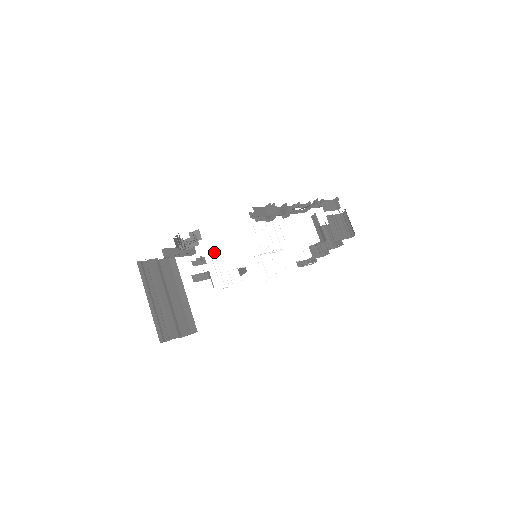
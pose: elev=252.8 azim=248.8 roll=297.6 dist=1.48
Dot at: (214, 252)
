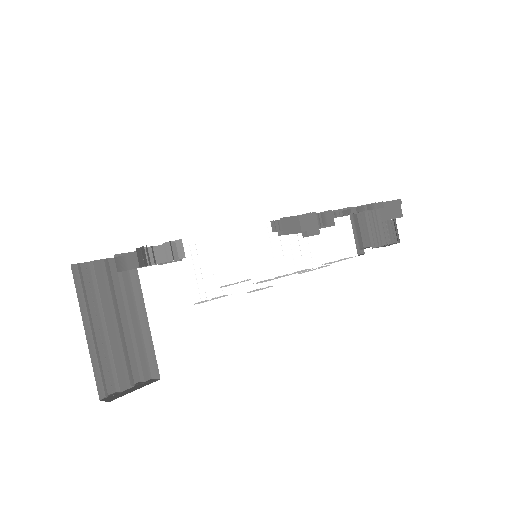
Dot at: (195, 244)
